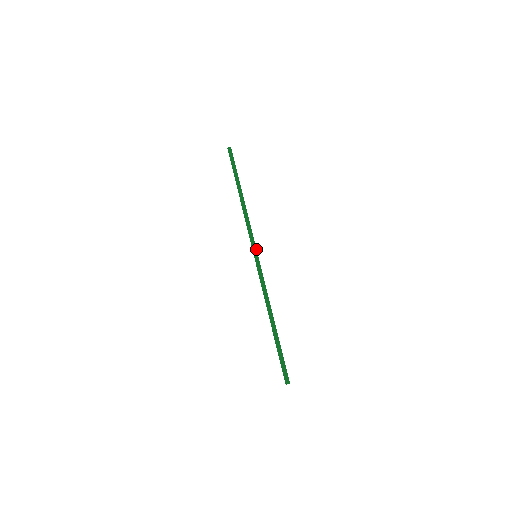
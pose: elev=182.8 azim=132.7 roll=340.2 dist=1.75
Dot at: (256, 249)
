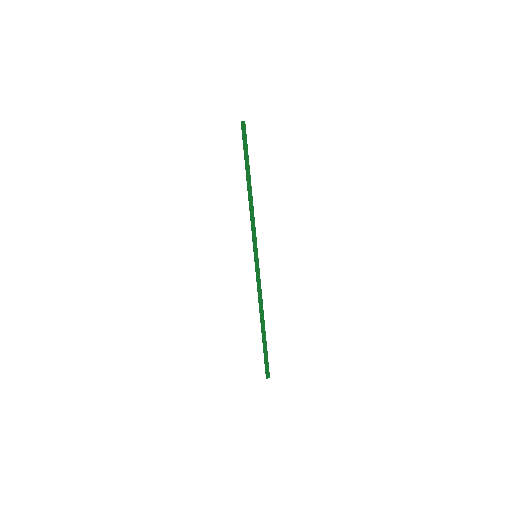
Dot at: (257, 249)
